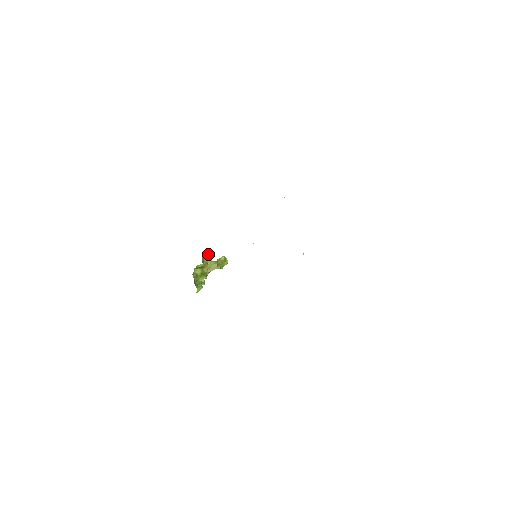
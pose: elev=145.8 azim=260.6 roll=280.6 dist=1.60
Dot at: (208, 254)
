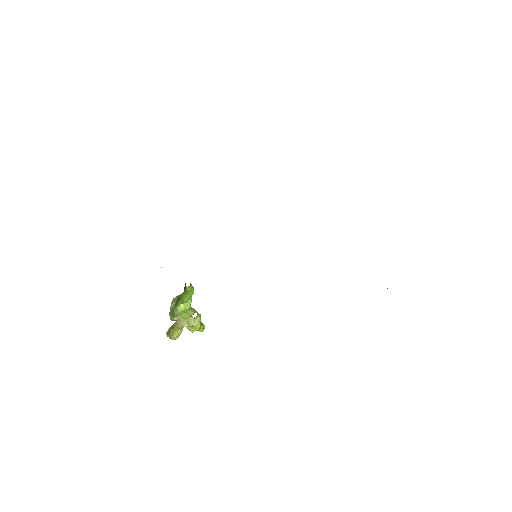
Dot at: occluded
